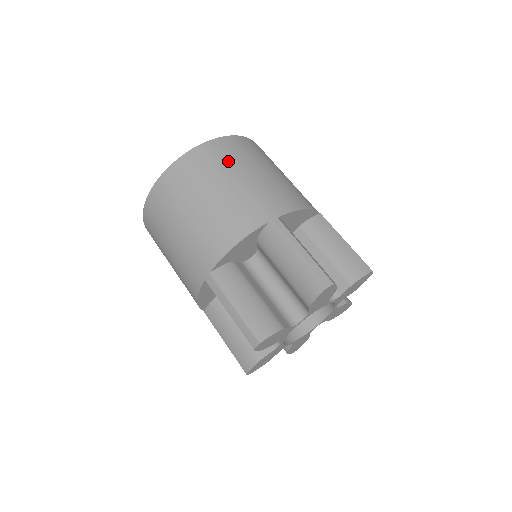
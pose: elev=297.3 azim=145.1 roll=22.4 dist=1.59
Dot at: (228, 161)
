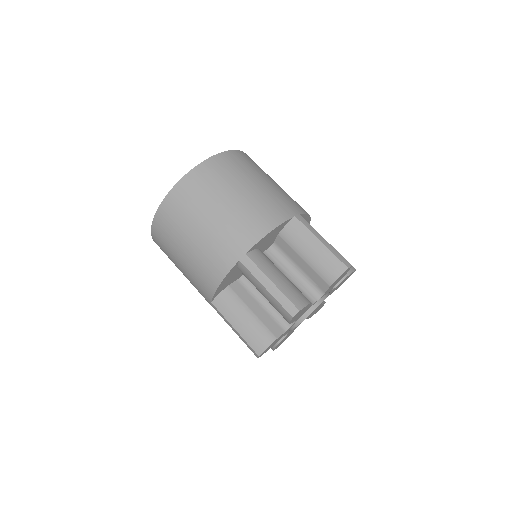
Dot at: (250, 168)
